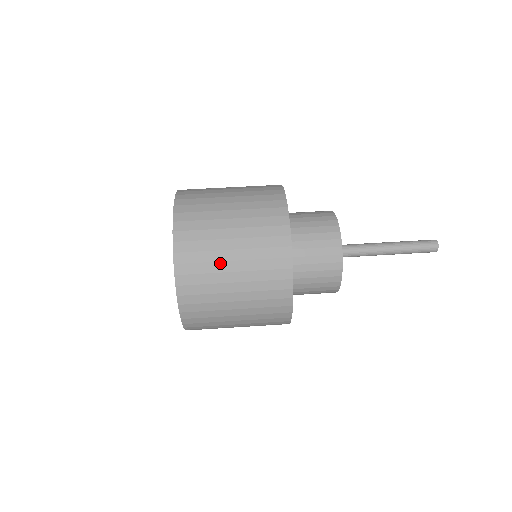
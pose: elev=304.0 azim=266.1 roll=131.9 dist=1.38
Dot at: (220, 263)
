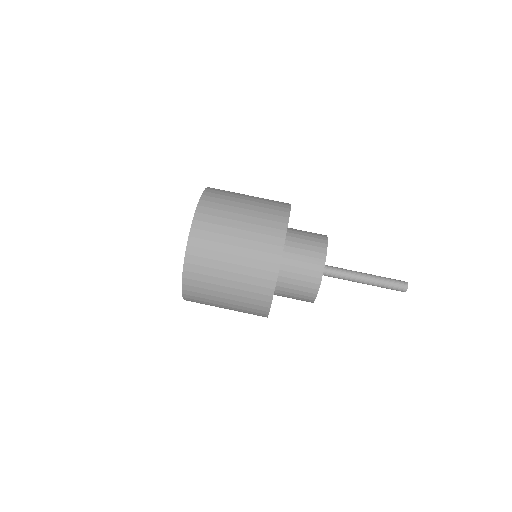
Dot at: (216, 292)
